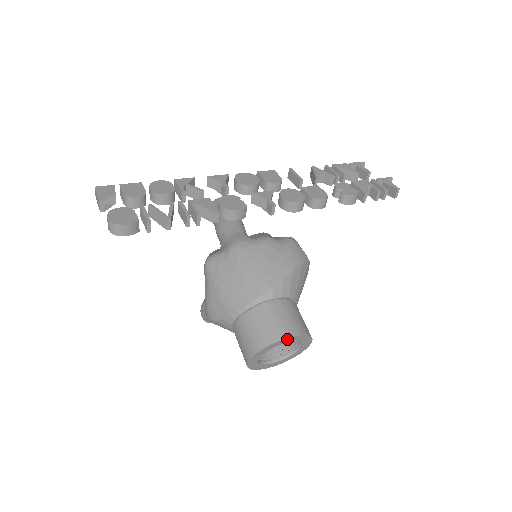
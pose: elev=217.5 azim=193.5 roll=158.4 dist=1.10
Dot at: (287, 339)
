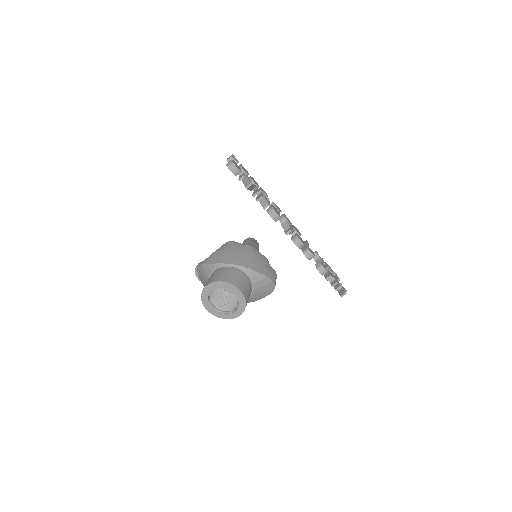
Dot at: (237, 290)
